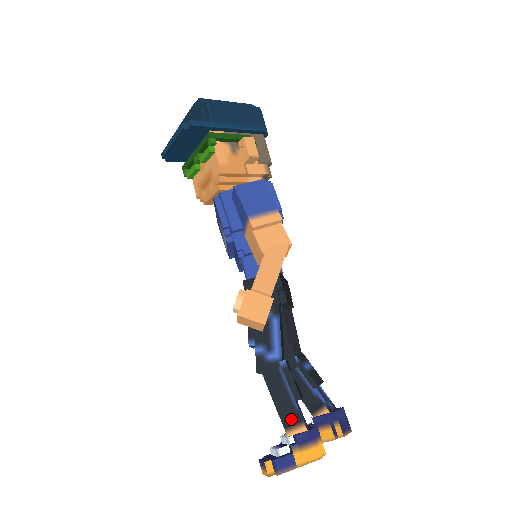
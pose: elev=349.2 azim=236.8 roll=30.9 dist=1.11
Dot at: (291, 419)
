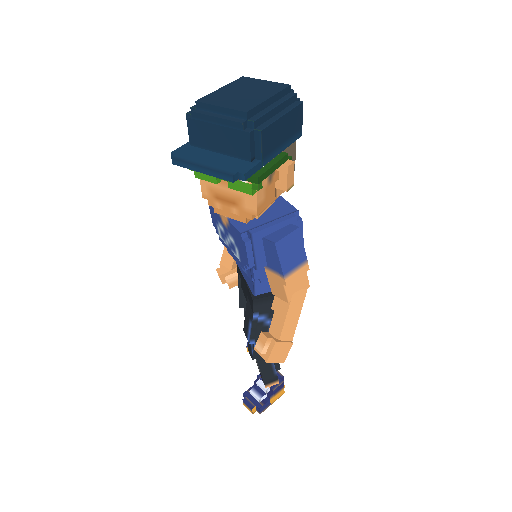
Dot at: (270, 380)
